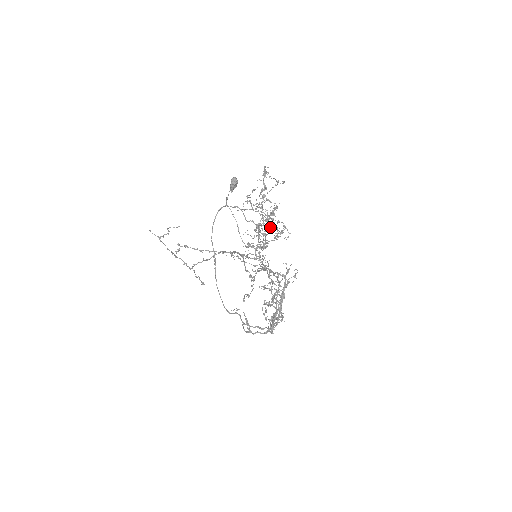
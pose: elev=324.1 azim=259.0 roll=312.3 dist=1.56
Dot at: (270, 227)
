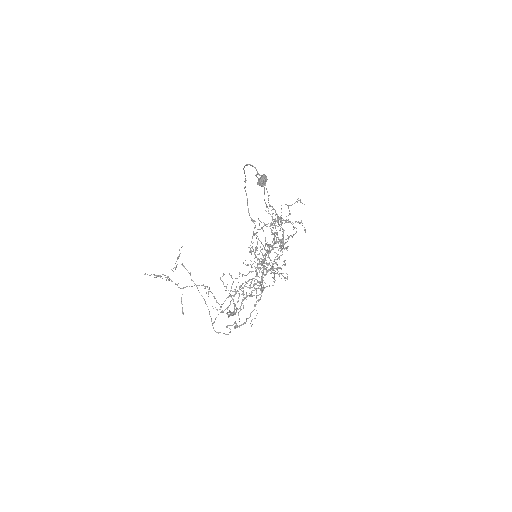
Dot at: occluded
